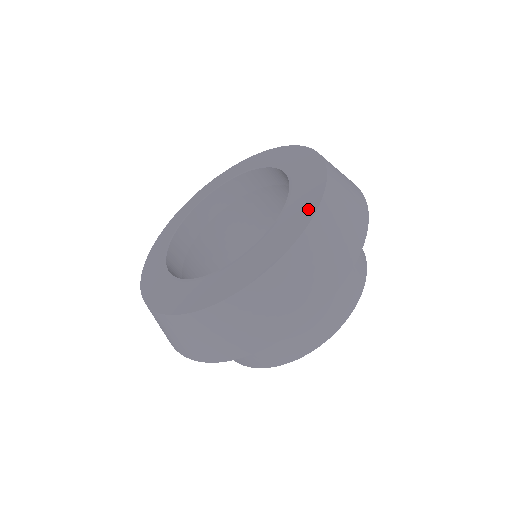
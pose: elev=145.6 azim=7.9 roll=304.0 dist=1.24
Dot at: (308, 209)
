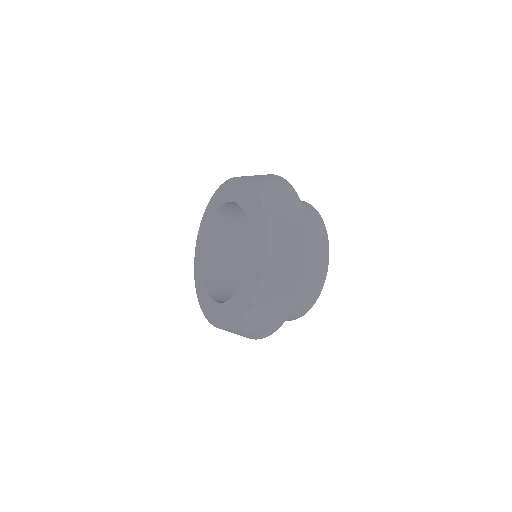
Dot at: (254, 197)
